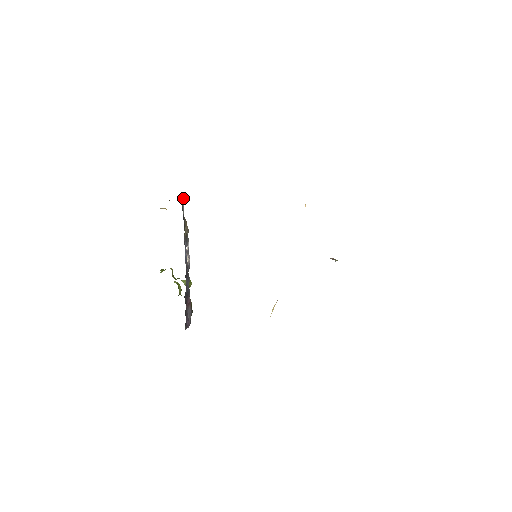
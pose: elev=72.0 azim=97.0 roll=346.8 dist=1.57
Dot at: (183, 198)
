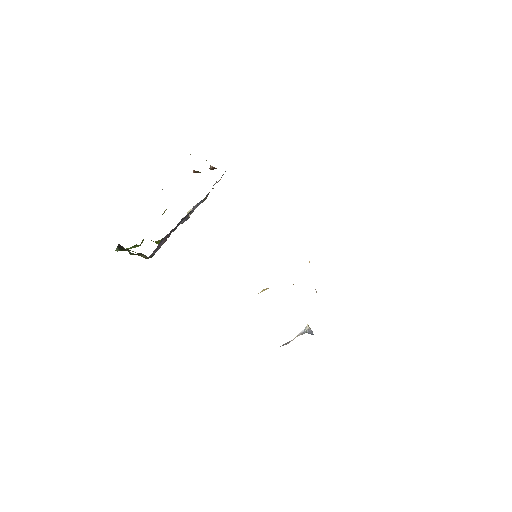
Dot at: occluded
